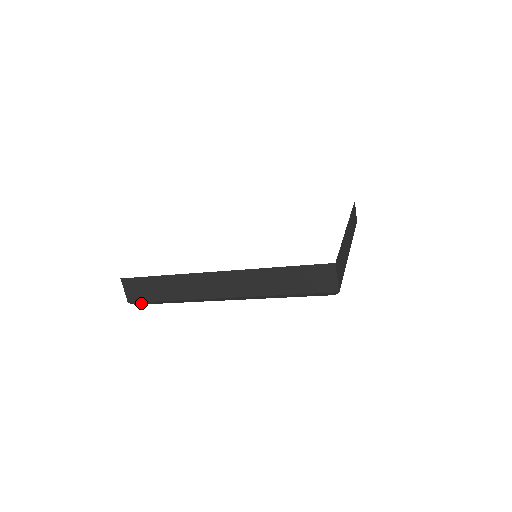
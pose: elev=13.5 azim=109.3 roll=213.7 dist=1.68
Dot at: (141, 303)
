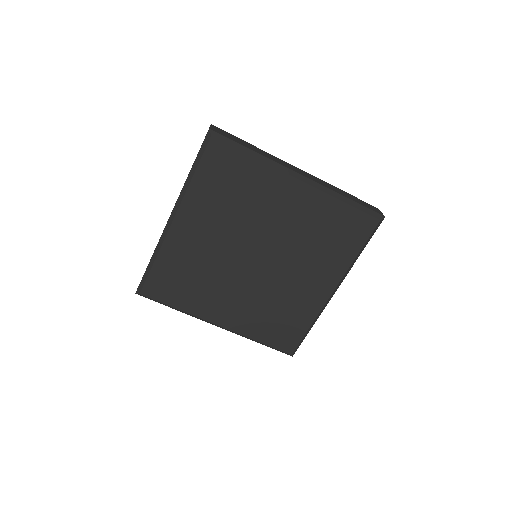
Dot at: (220, 137)
